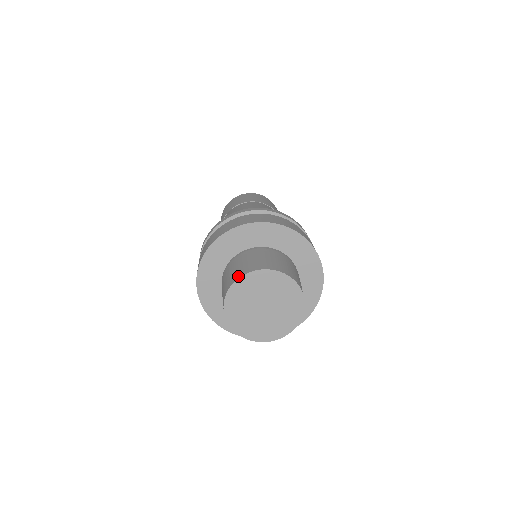
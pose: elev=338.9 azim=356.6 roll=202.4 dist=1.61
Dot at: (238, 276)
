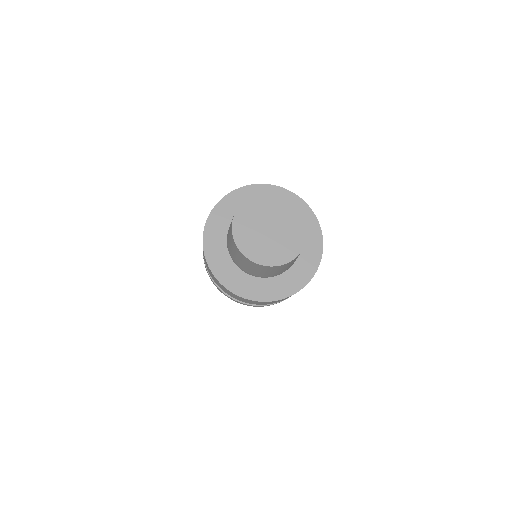
Dot at: (237, 208)
